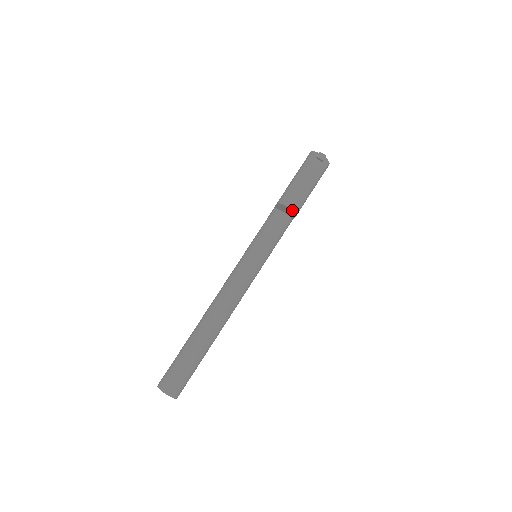
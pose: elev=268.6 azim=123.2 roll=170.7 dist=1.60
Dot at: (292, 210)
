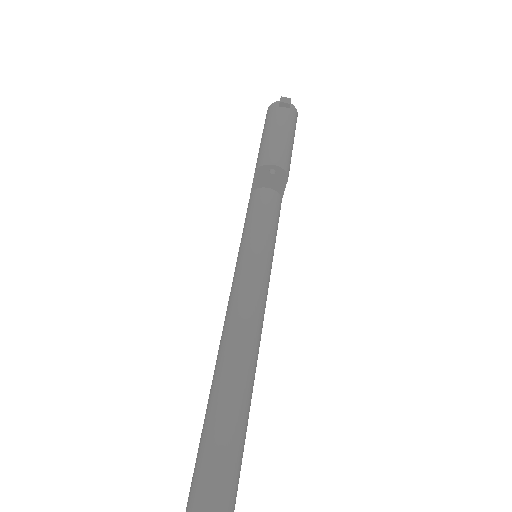
Dot at: (281, 167)
